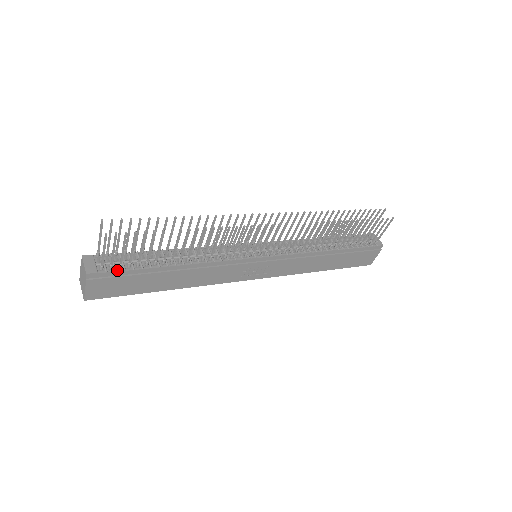
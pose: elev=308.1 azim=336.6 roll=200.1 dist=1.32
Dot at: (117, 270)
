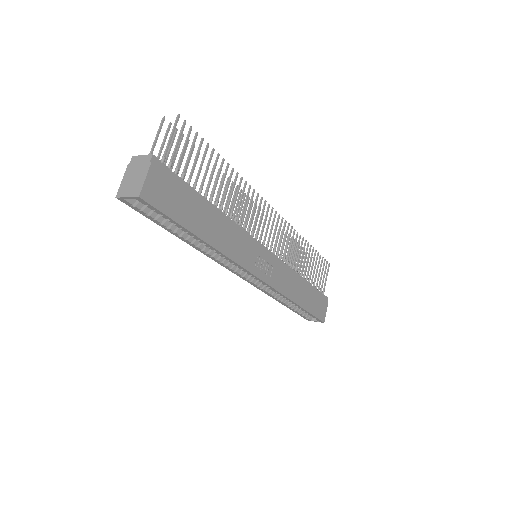
Dot at: (174, 174)
